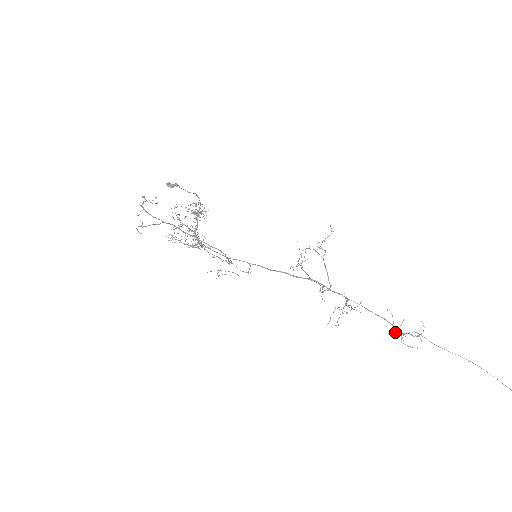
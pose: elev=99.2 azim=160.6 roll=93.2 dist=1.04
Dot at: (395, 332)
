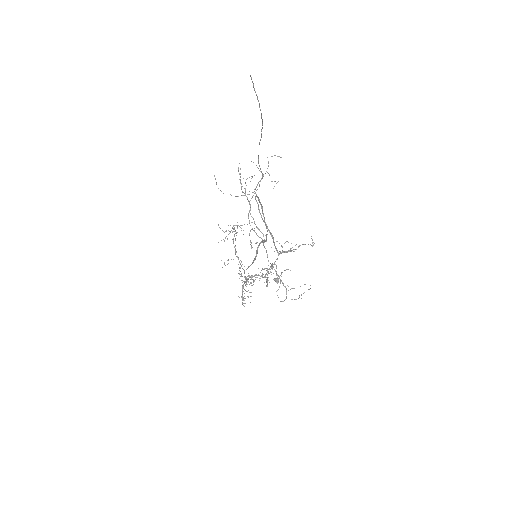
Dot at: occluded
